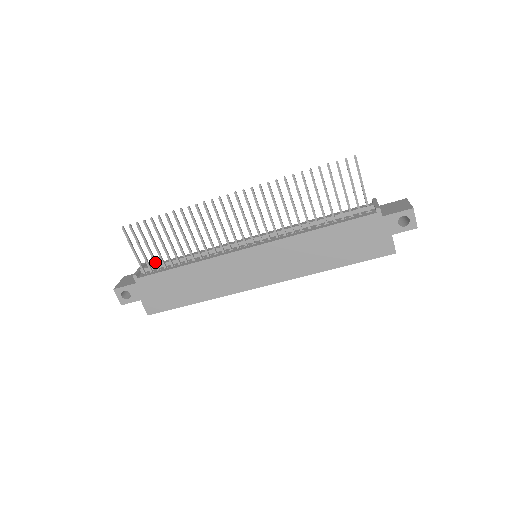
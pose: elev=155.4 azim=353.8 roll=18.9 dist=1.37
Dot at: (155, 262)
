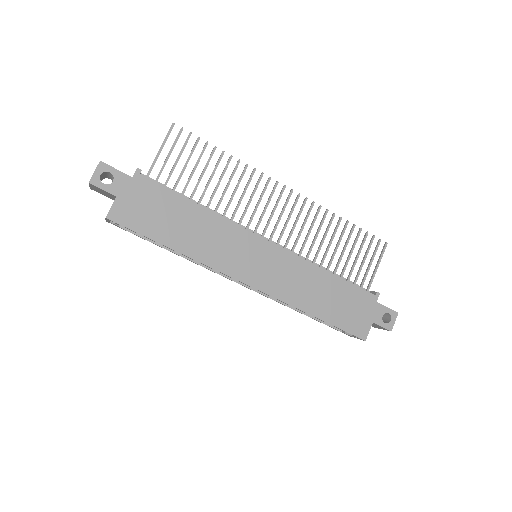
Dot at: (169, 178)
